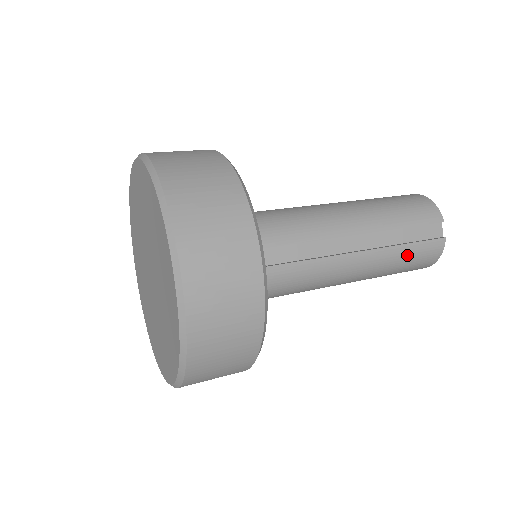
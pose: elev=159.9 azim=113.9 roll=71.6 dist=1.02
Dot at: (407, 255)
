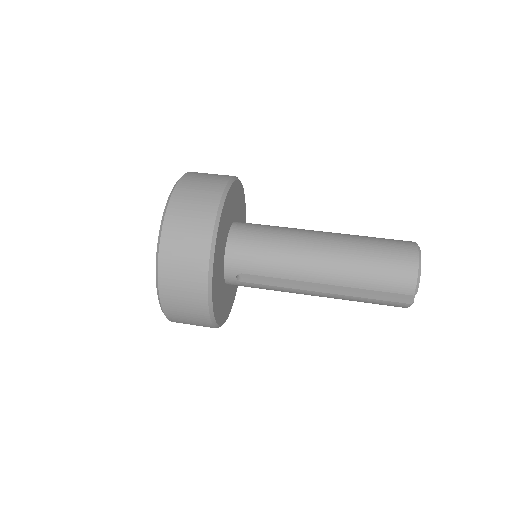
Dot at: (368, 302)
